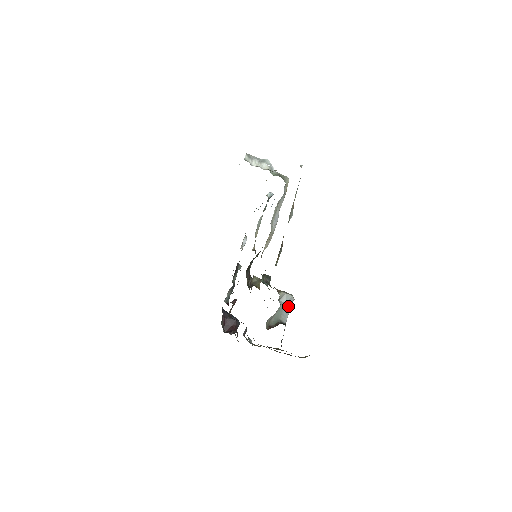
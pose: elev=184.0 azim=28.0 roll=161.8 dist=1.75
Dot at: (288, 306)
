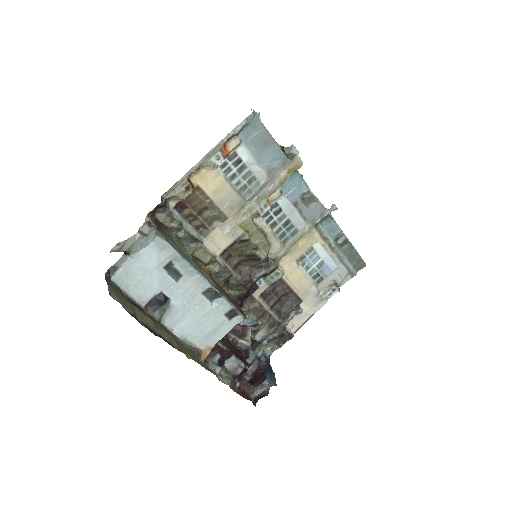
Dot at: (147, 241)
